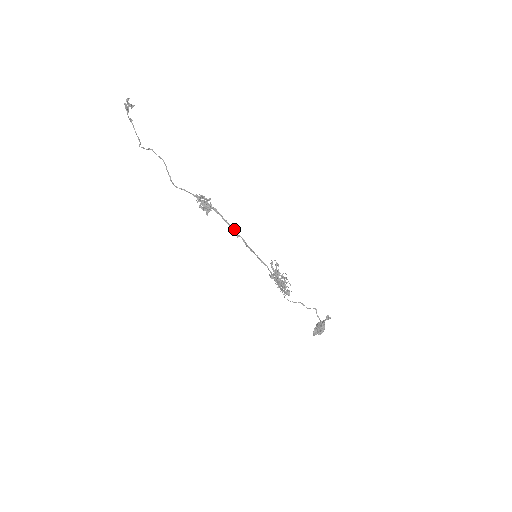
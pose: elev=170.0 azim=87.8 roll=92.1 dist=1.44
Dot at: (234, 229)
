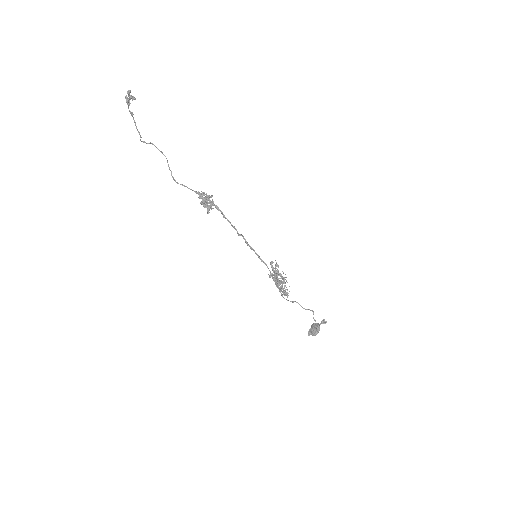
Dot at: (235, 228)
